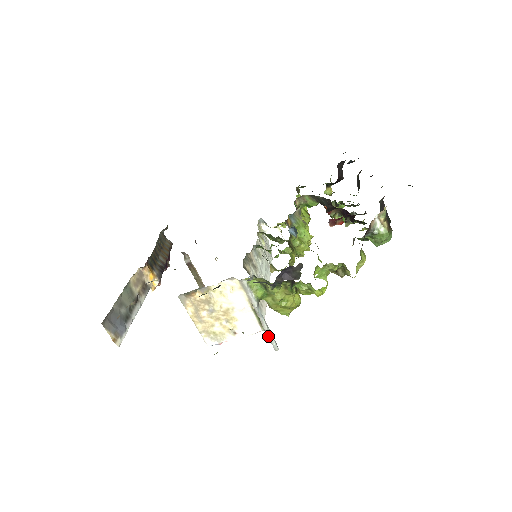
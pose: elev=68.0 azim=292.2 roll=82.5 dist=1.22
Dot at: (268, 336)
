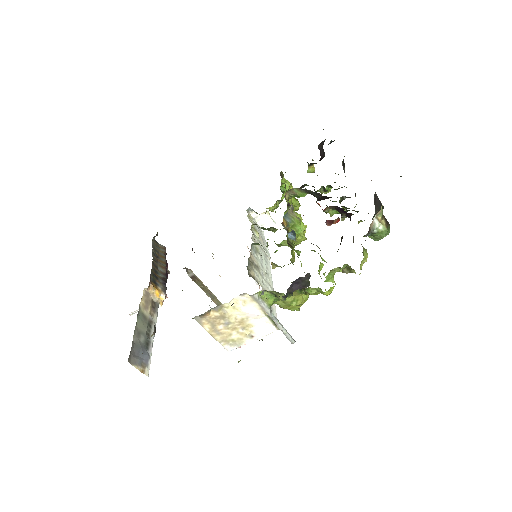
Dot at: (284, 334)
